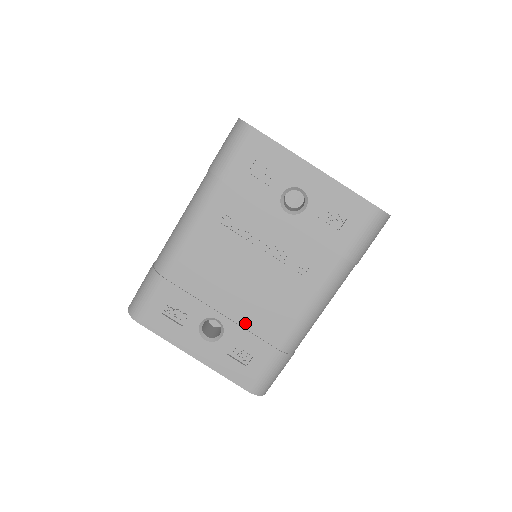
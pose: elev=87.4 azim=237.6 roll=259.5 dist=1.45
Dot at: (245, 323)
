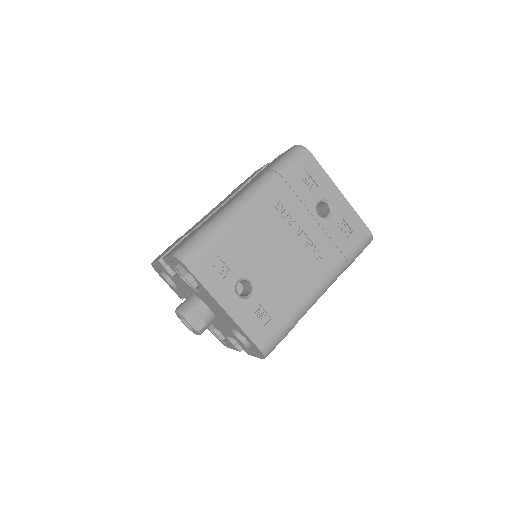
Dot at: (272, 289)
